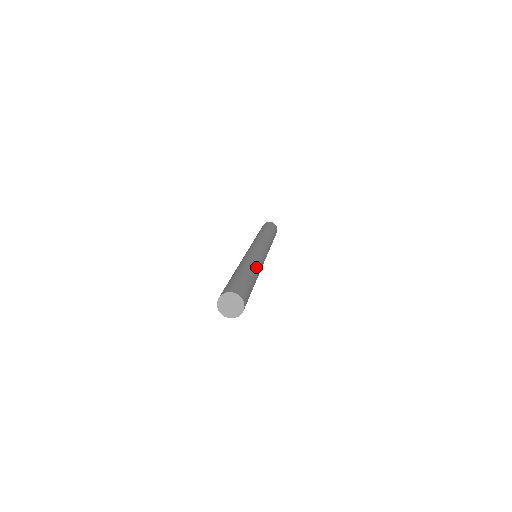
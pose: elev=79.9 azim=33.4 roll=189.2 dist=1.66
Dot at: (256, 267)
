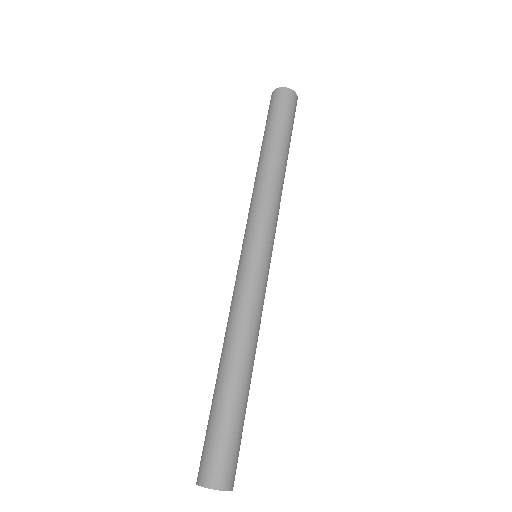
Dot at: (243, 342)
